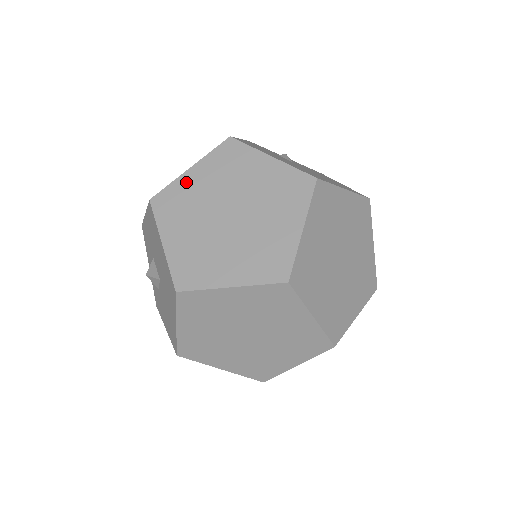
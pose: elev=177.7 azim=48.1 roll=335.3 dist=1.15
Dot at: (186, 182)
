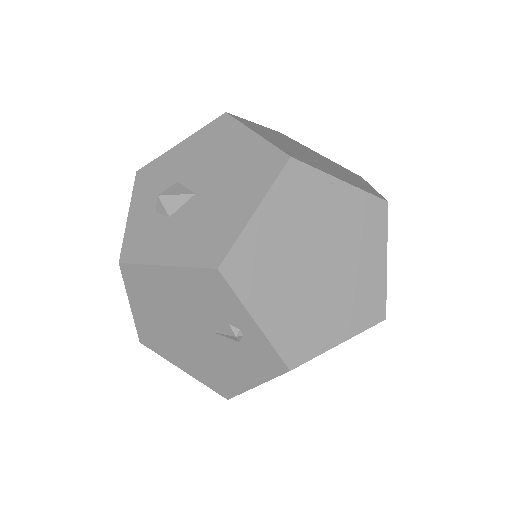
Dot at: (257, 125)
